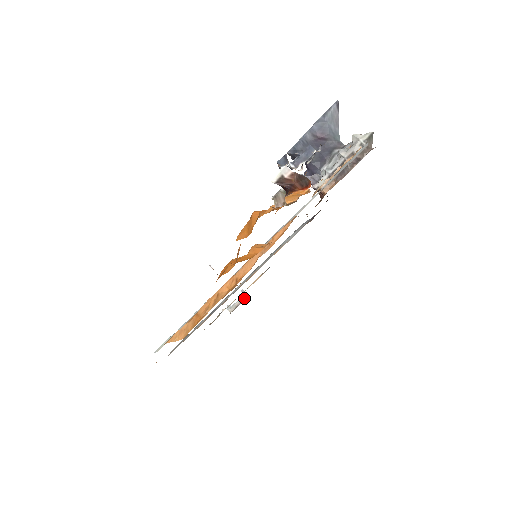
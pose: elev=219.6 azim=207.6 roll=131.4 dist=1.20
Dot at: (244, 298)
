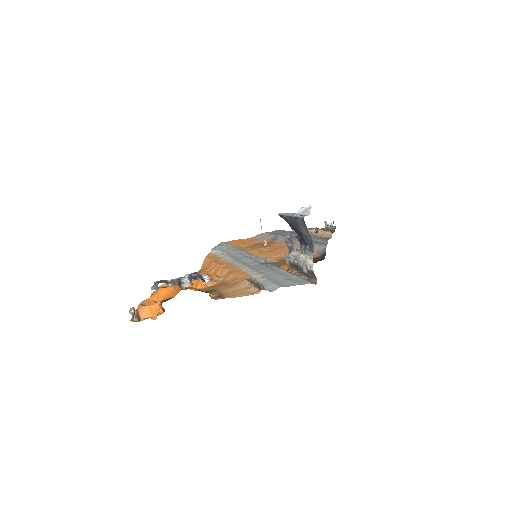
Dot at: (333, 228)
